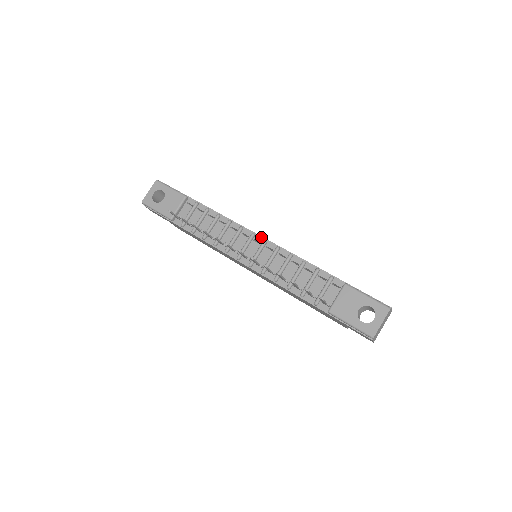
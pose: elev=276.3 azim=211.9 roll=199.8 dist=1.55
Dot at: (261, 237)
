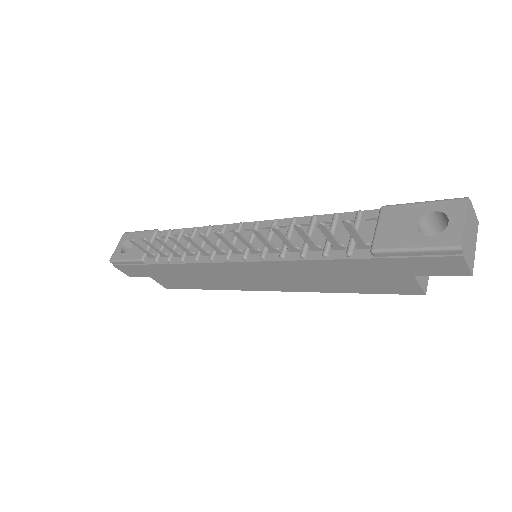
Dot at: (252, 222)
